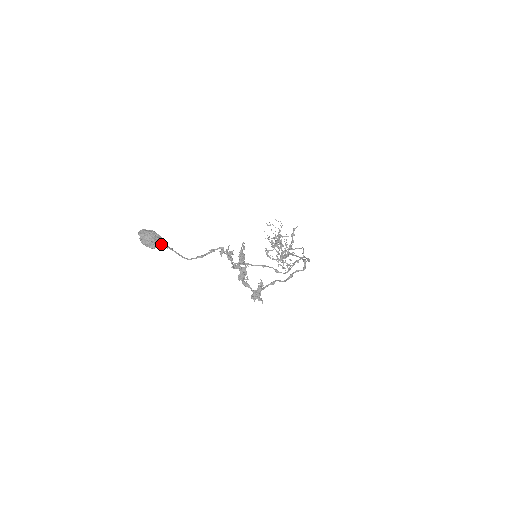
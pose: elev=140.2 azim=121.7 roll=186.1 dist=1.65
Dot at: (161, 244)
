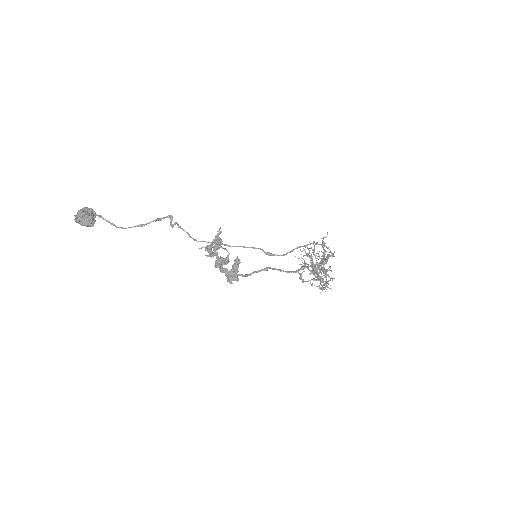
Dot at: (87, 212)
